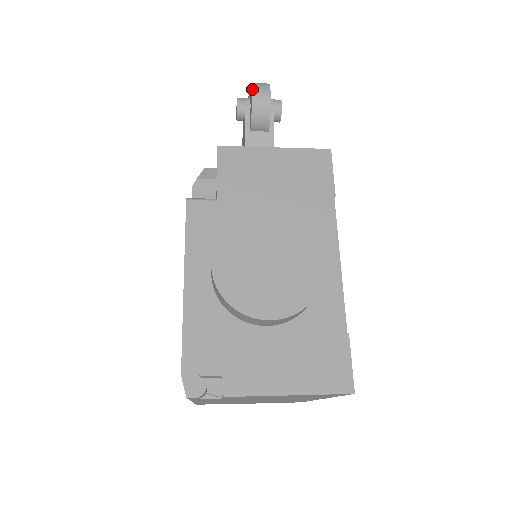
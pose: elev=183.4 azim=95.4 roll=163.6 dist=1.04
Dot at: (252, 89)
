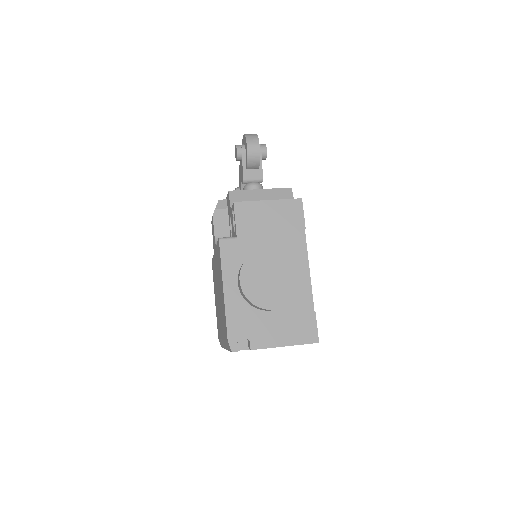
Dot at: (247, 142)
